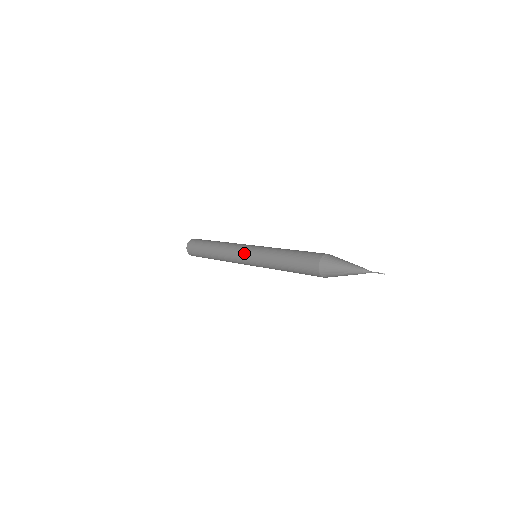
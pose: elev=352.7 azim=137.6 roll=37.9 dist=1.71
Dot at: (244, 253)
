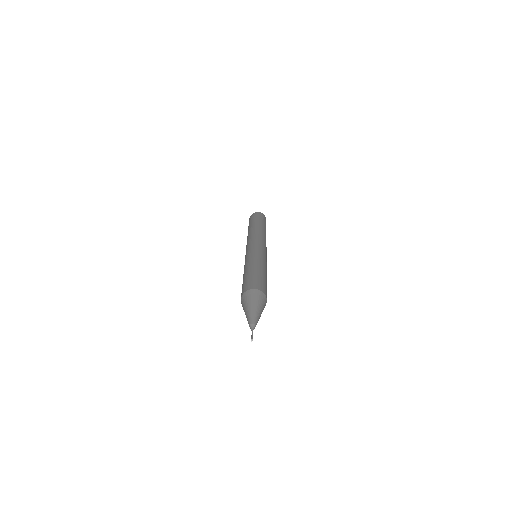
Dot at: occluded
